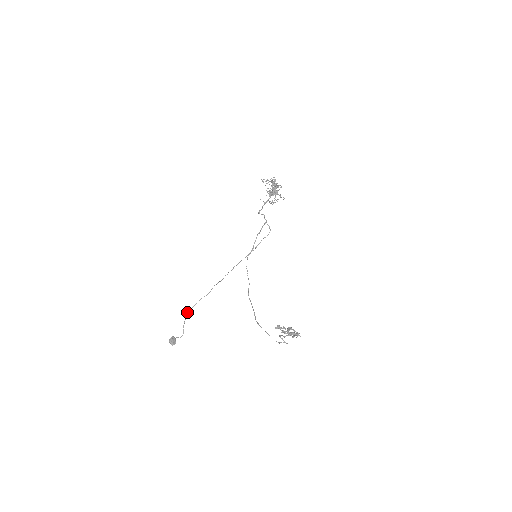
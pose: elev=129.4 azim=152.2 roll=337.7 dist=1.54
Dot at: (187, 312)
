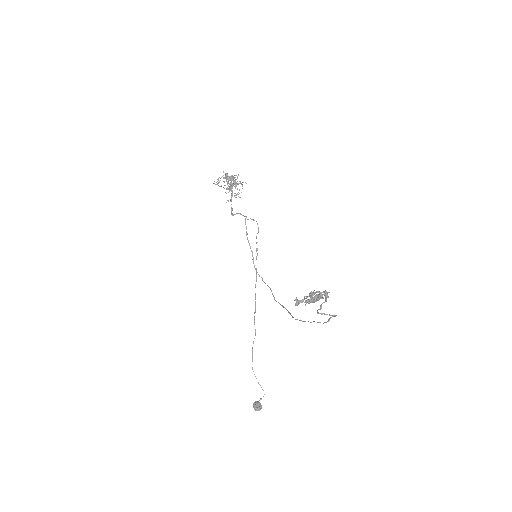
Dot at: occluded
